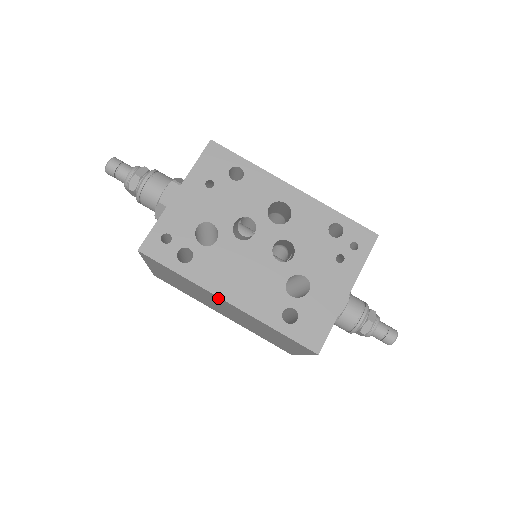
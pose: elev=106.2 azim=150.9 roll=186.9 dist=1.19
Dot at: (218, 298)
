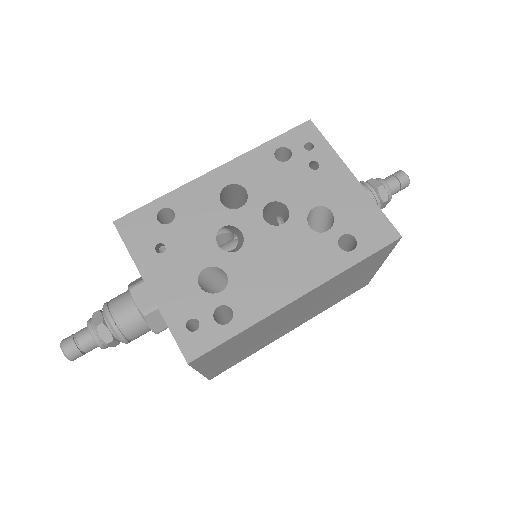
Dot at: (288, 307)
